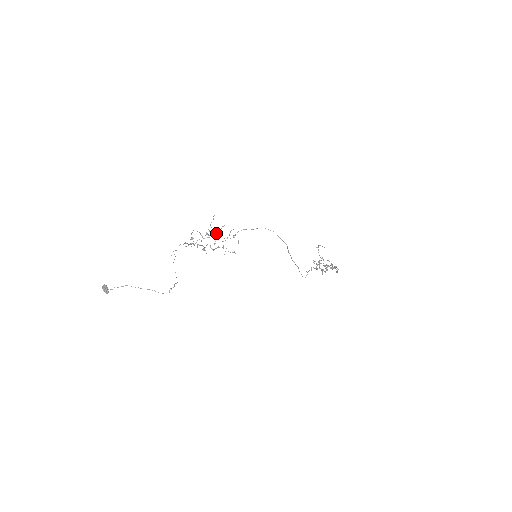
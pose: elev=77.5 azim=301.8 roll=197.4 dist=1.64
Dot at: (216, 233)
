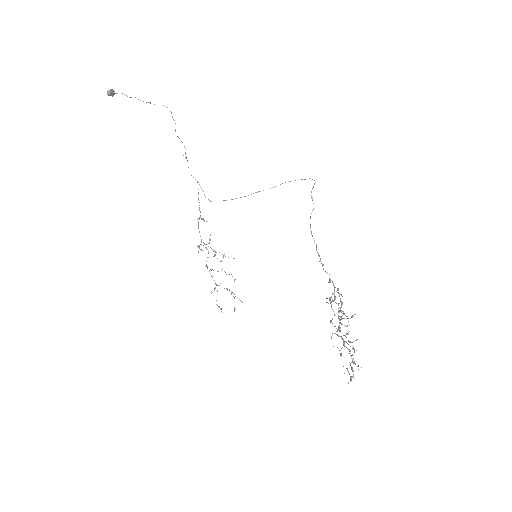
Dot at: occluded
